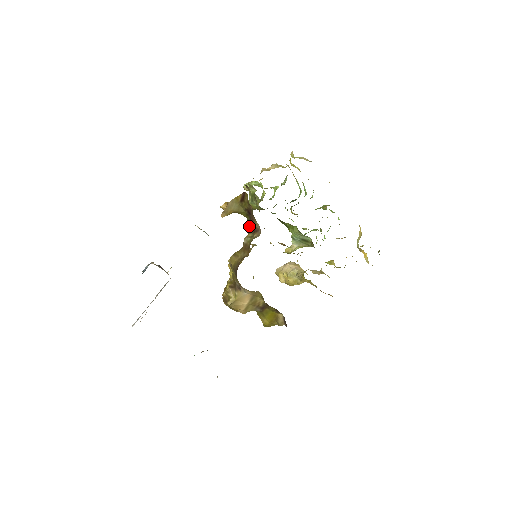
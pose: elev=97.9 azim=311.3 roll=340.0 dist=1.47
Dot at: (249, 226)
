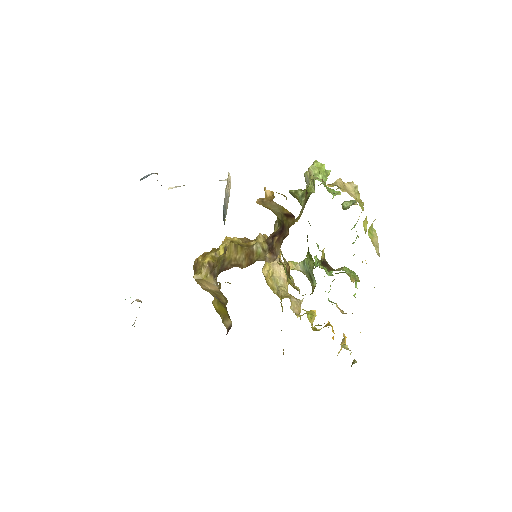
Dot at: (272, 237)
